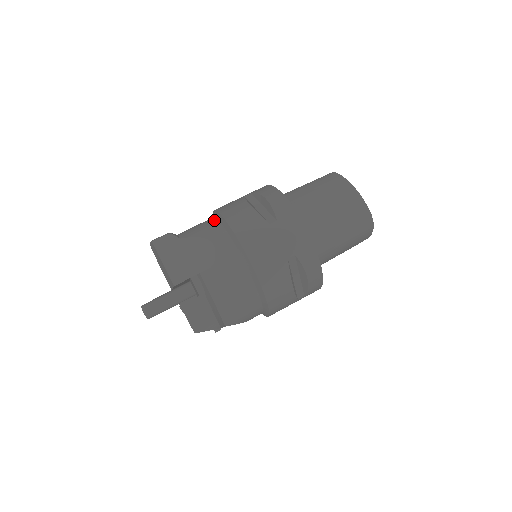
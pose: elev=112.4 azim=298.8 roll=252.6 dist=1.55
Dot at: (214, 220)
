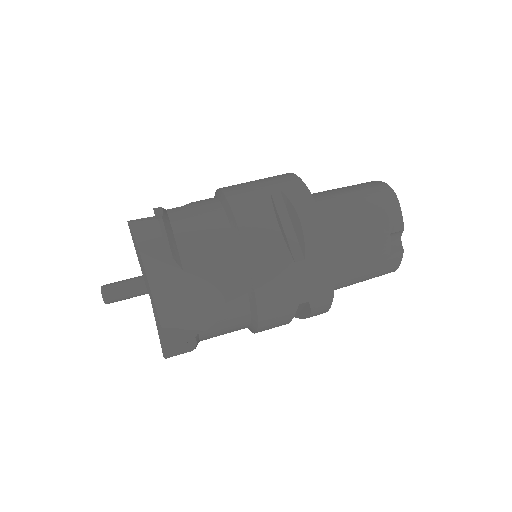
Dot at: occluded
